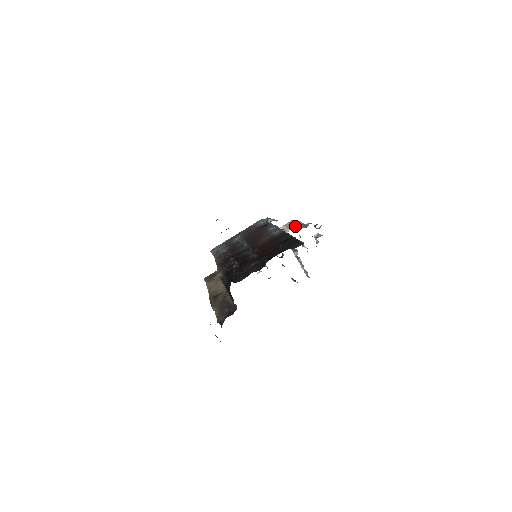
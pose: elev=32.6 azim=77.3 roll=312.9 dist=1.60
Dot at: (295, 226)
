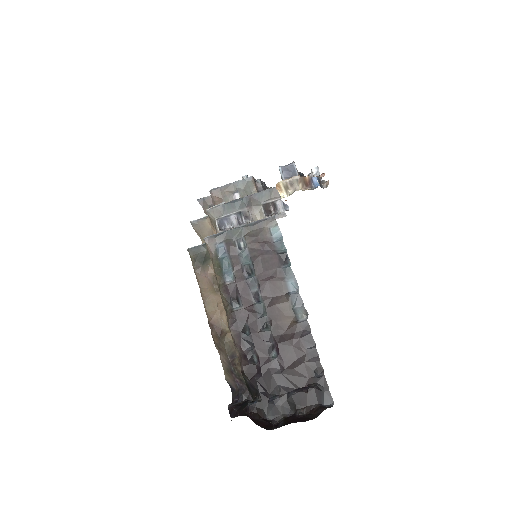
Dot at: (301, 187)
